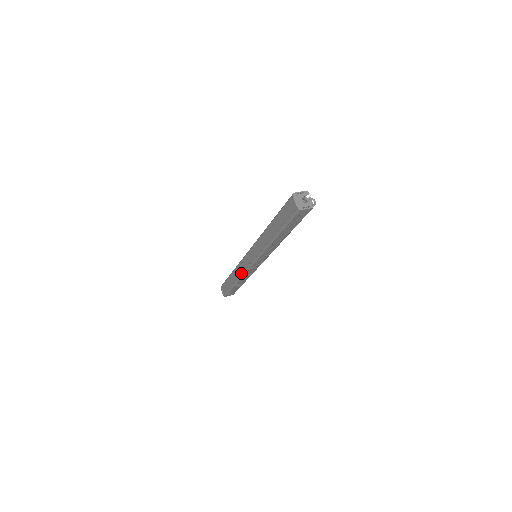
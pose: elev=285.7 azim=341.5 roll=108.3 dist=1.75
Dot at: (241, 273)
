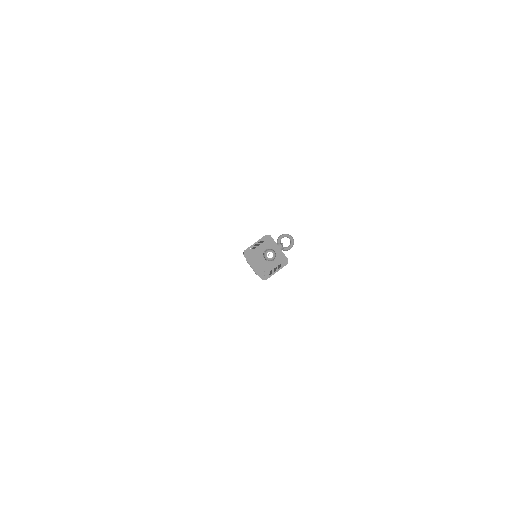
Dot at: occluded
